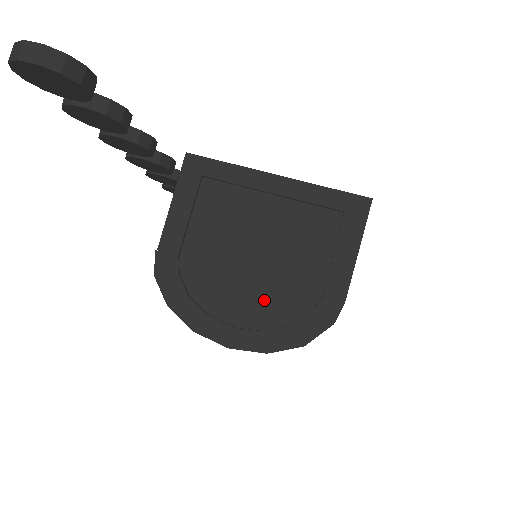
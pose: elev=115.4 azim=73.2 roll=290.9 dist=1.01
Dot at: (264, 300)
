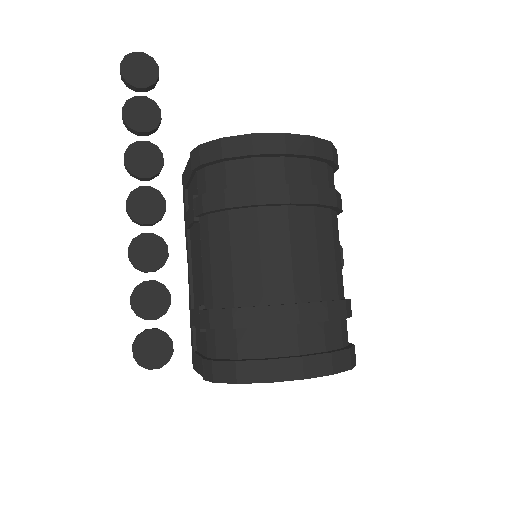
Dot at: occluded
